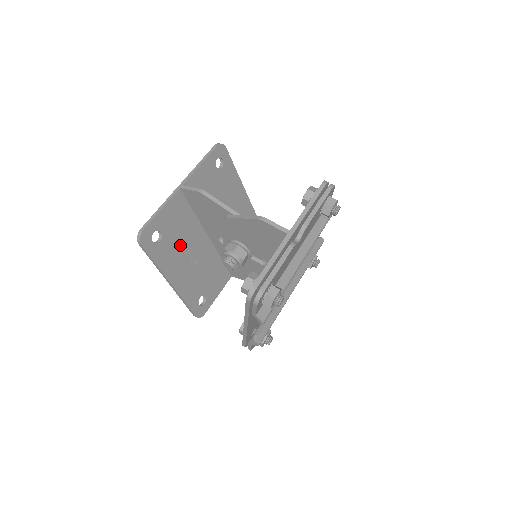
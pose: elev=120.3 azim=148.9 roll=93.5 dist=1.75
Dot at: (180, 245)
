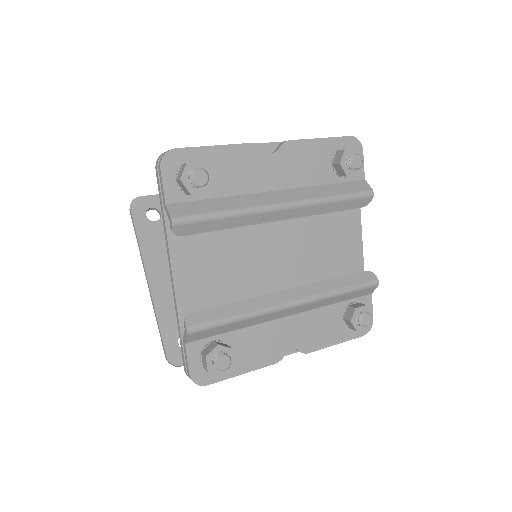
Dot at: occluded
